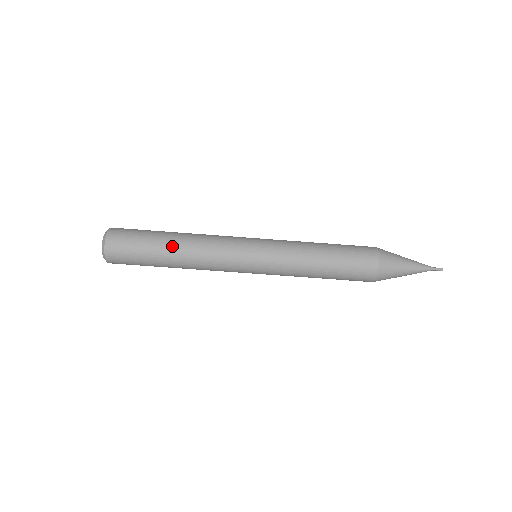
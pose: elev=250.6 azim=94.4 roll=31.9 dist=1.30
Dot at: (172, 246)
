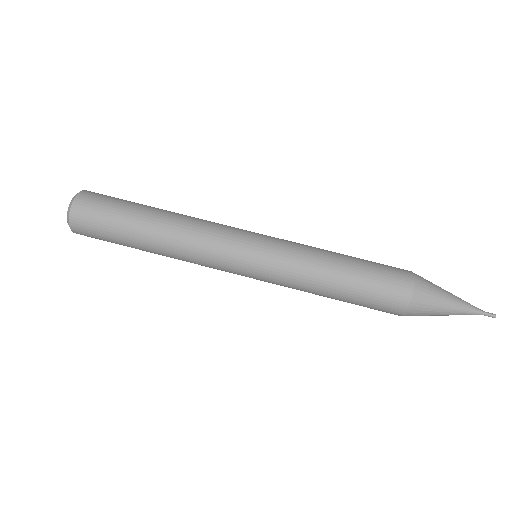
Dot at: (150, 233)
